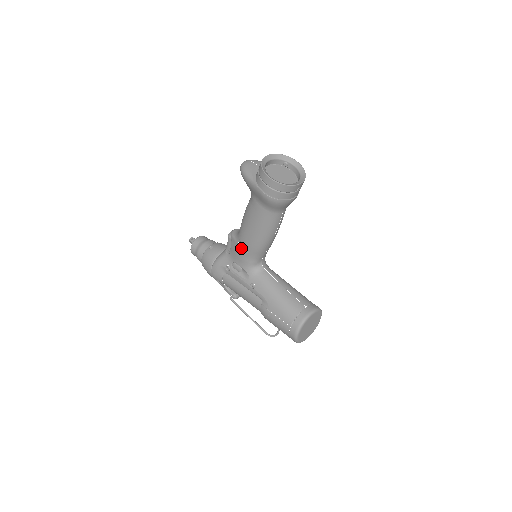
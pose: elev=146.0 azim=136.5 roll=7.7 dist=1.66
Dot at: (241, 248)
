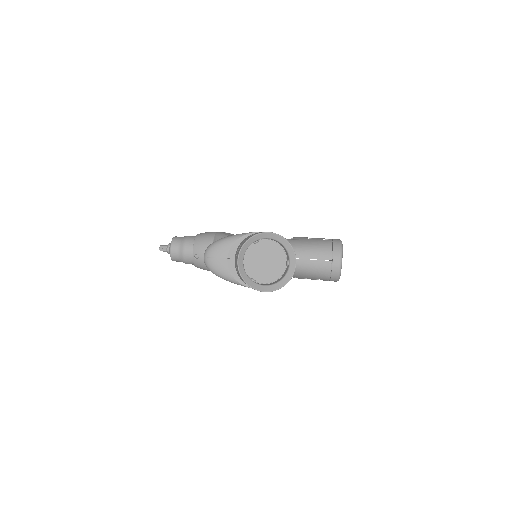
Dot at: occluded
